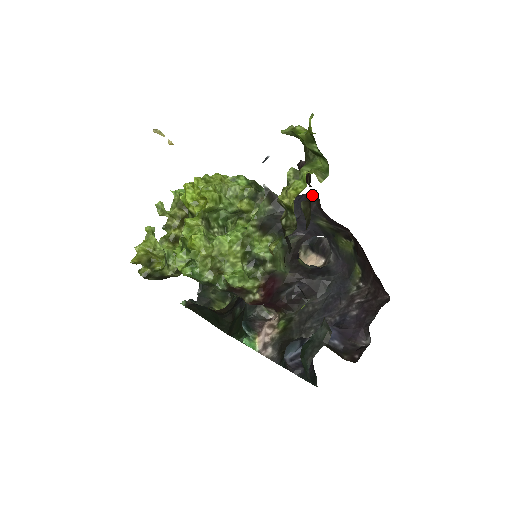
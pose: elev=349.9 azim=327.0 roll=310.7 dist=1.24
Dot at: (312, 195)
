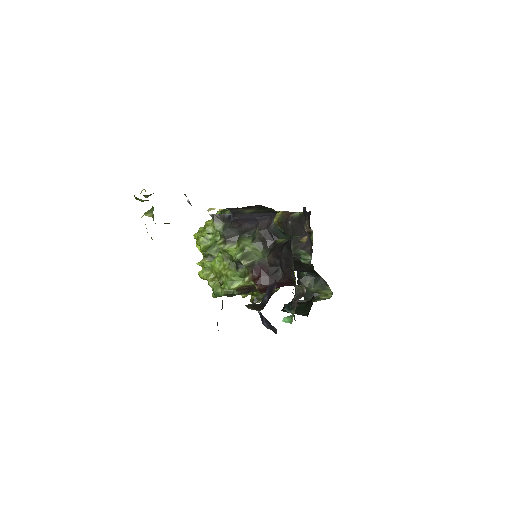
Dot at: occluded
